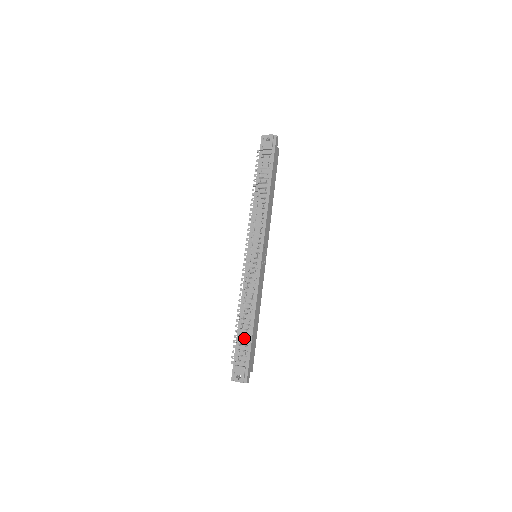
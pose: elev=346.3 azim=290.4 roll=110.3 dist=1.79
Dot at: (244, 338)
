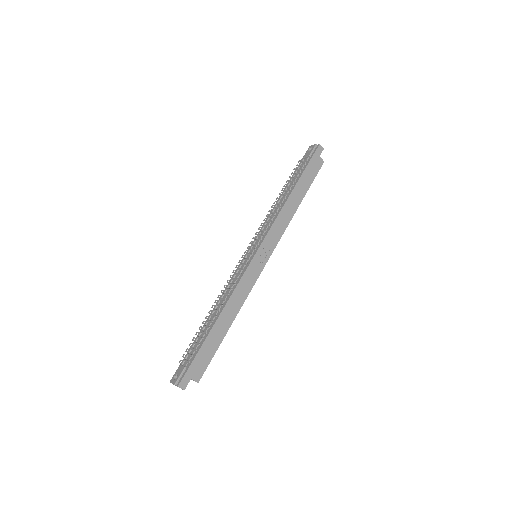
Dot at: (202, 336)
